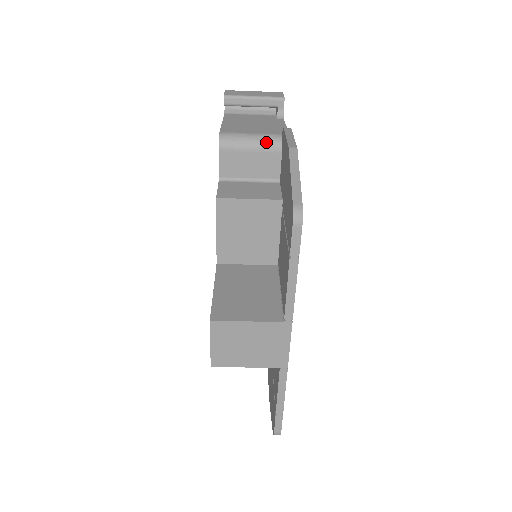
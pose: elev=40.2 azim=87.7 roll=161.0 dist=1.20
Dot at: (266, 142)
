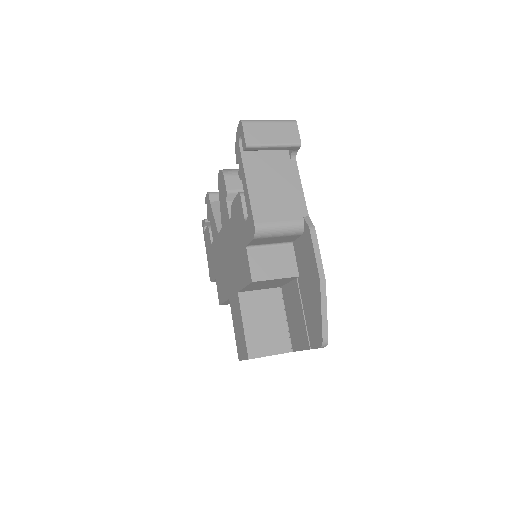
Dot at: (292, 231)
